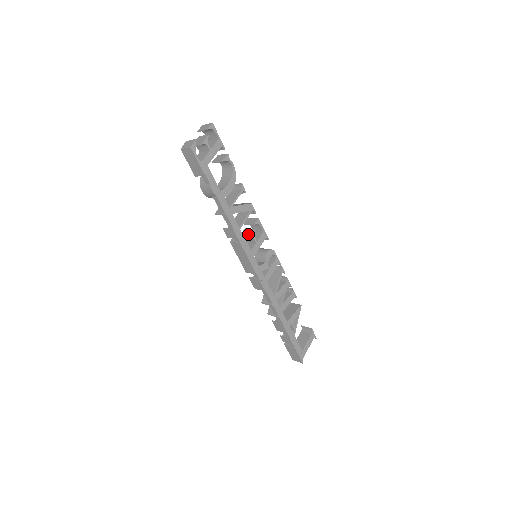
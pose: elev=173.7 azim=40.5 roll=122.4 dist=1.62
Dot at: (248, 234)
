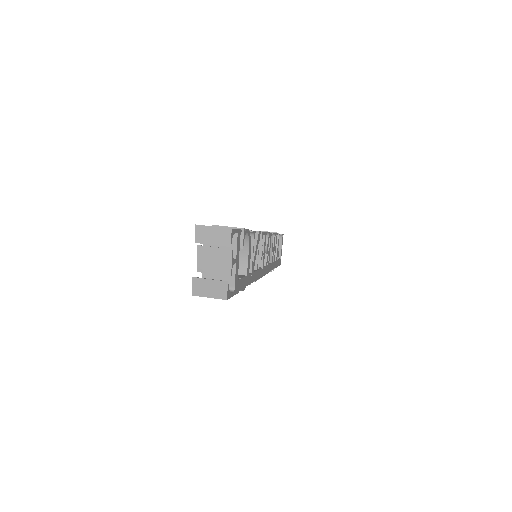
Dot at: occluded
